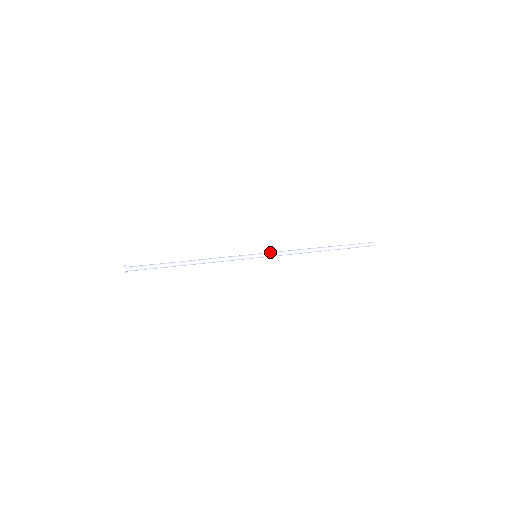
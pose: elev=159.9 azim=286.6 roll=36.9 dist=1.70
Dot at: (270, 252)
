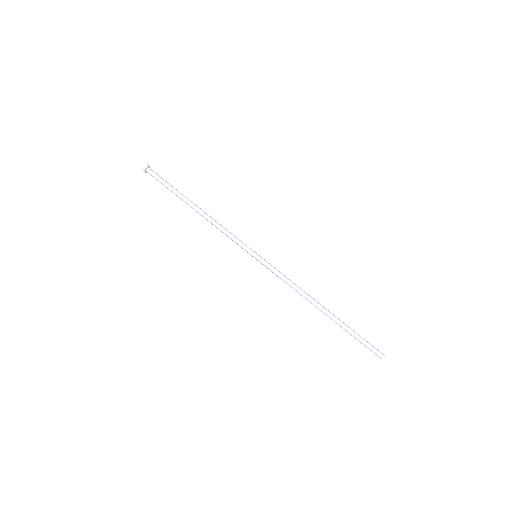
Dot at: (269, 267)
